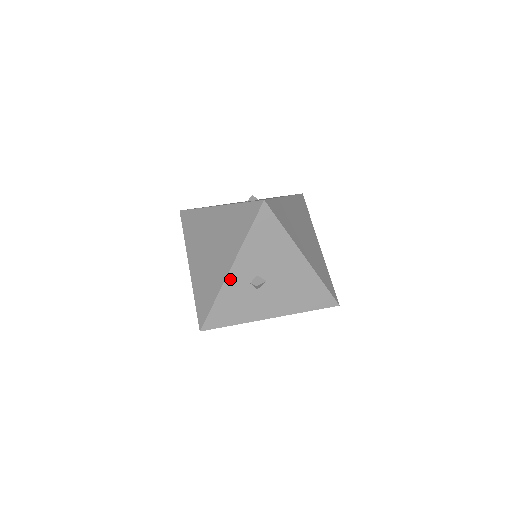
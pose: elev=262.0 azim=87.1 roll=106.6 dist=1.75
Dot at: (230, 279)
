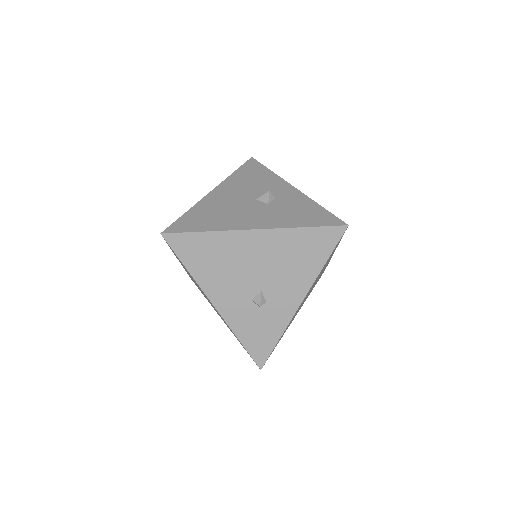
Dot at: occluded
